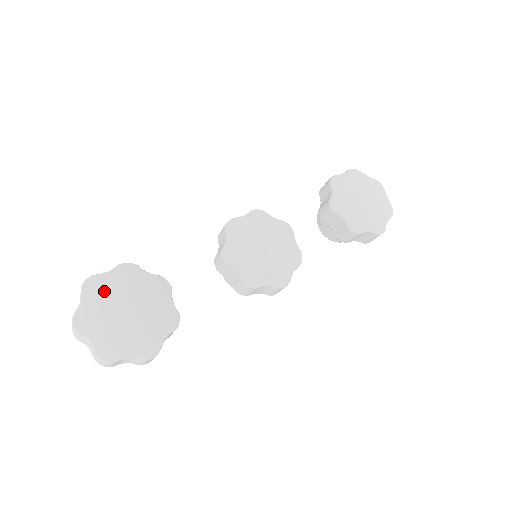
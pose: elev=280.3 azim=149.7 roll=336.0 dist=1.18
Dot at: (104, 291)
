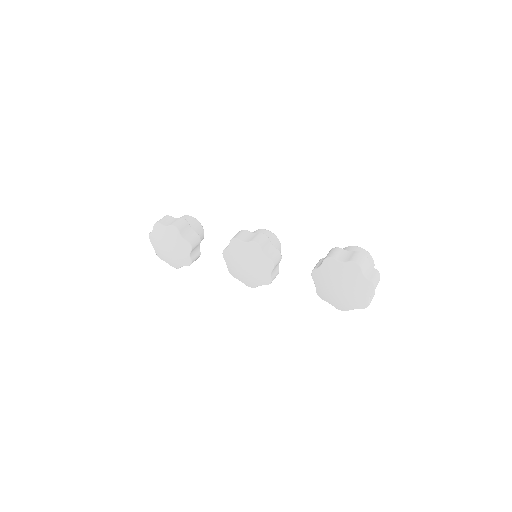
Dot at: (160, 235)
